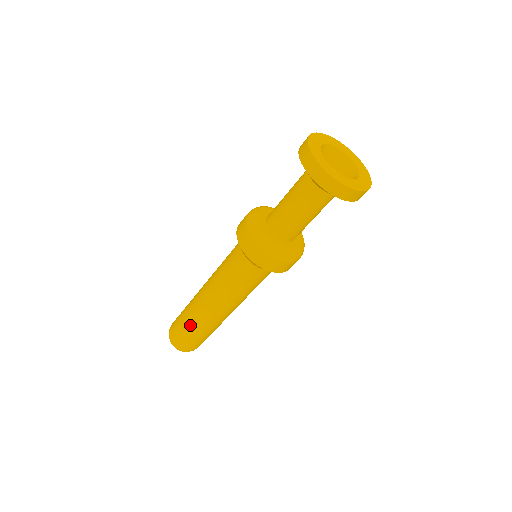
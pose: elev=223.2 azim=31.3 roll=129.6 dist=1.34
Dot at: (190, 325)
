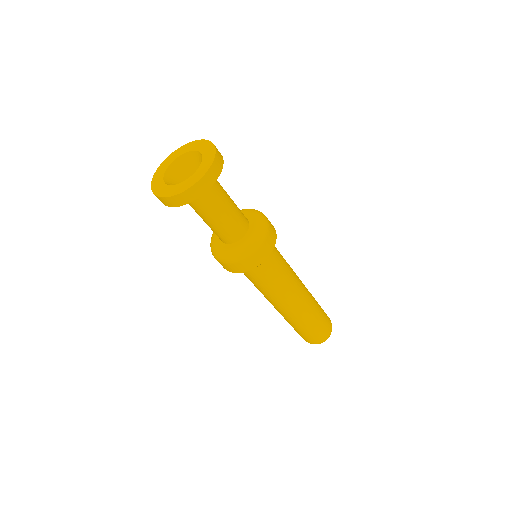
Dot at: occluded
